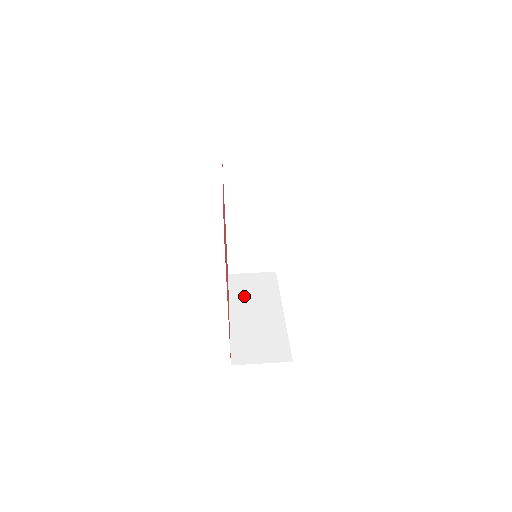
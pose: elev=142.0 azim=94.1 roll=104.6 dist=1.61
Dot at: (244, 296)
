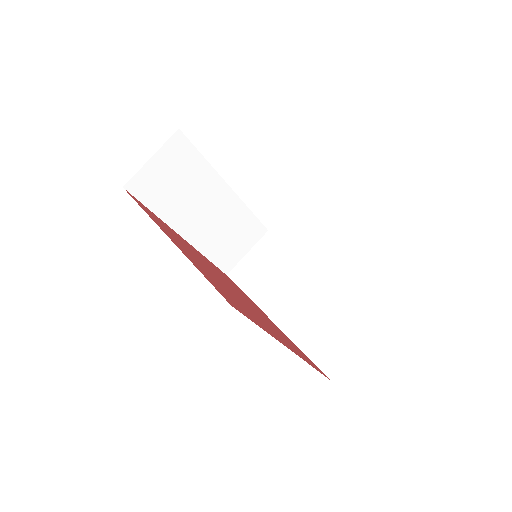
Dot at: (266, 287)
